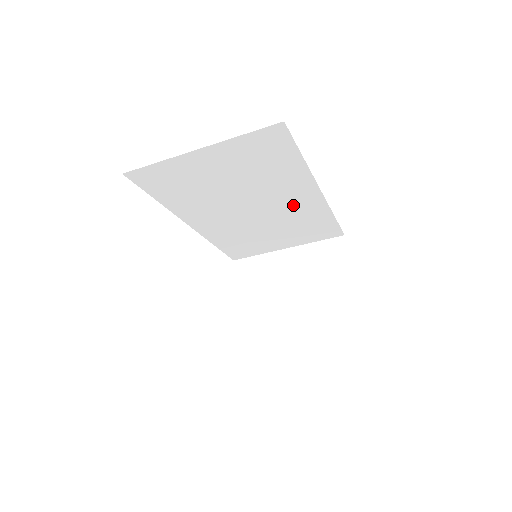
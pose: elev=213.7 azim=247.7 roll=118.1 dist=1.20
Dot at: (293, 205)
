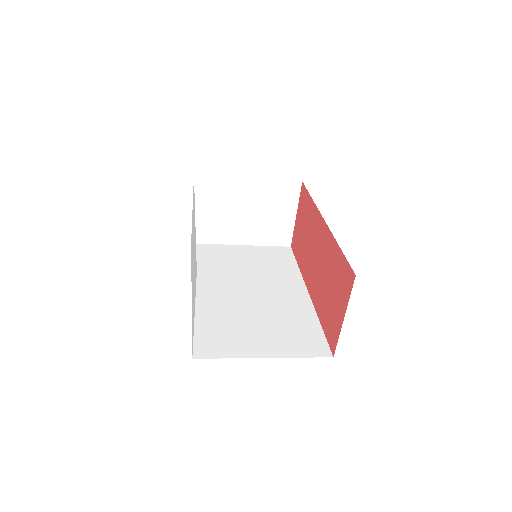
Dot at: occluded
